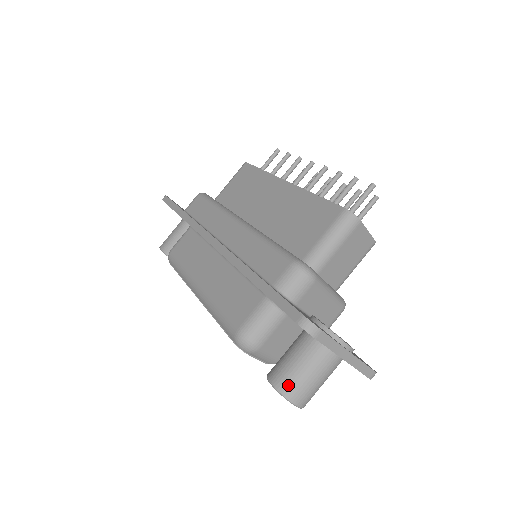
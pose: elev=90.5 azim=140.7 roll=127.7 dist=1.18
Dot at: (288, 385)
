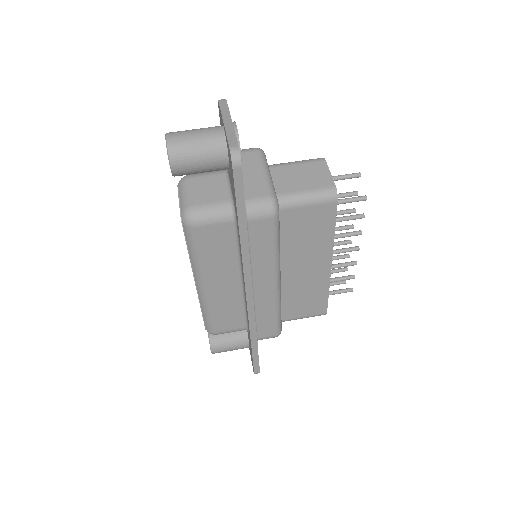
Dot at: occluded
